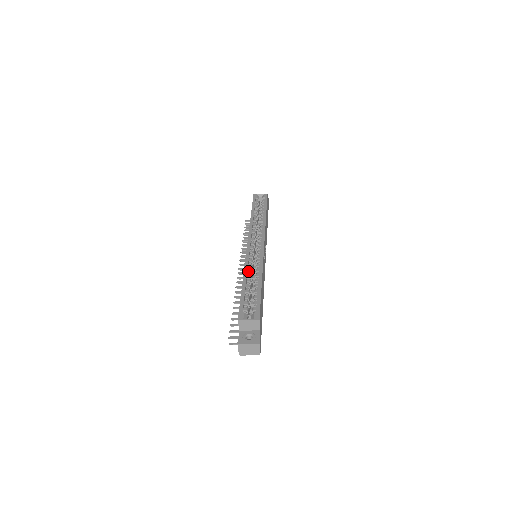
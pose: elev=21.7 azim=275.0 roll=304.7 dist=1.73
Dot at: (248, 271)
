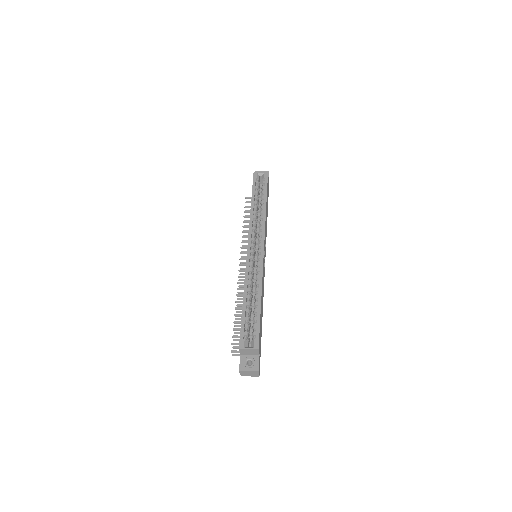
Dot at: (248, 284)
